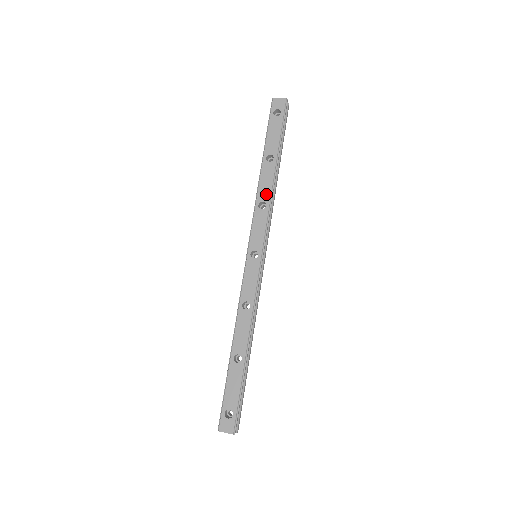
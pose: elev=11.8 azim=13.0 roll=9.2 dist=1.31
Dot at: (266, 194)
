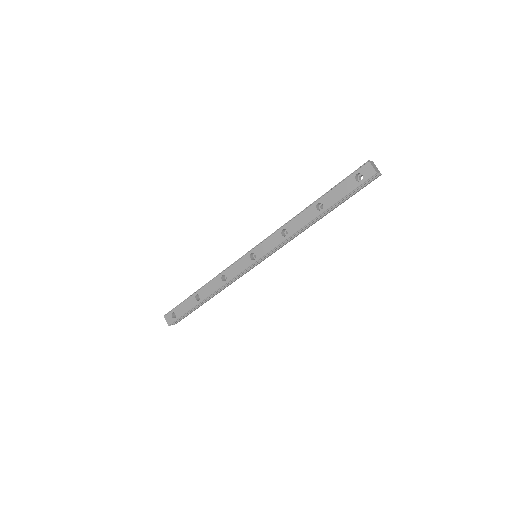
Dot at: (294, 228)
